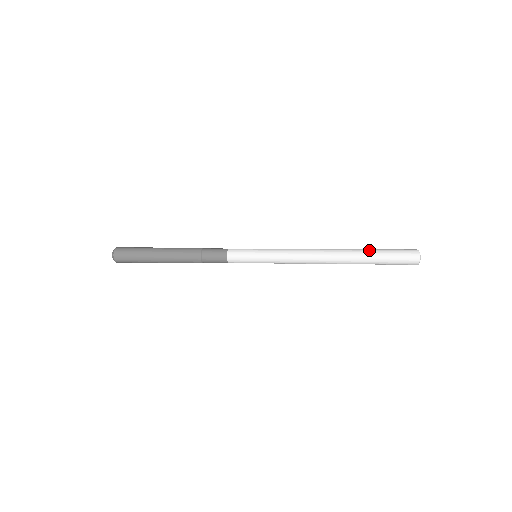
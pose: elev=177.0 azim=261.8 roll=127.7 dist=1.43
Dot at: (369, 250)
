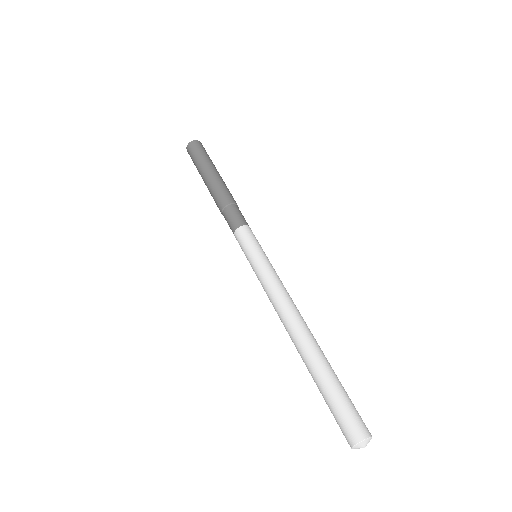
Dot at: (316, 378)
